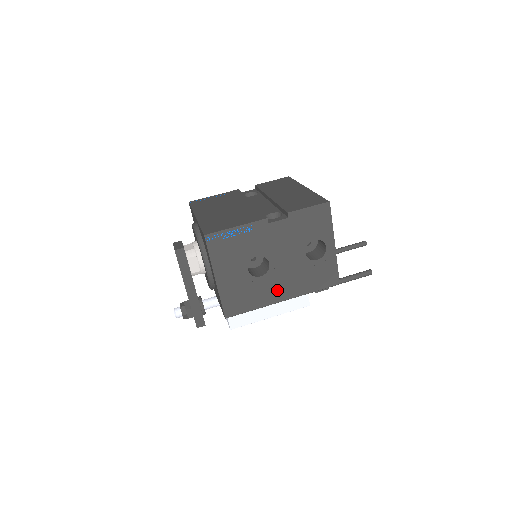
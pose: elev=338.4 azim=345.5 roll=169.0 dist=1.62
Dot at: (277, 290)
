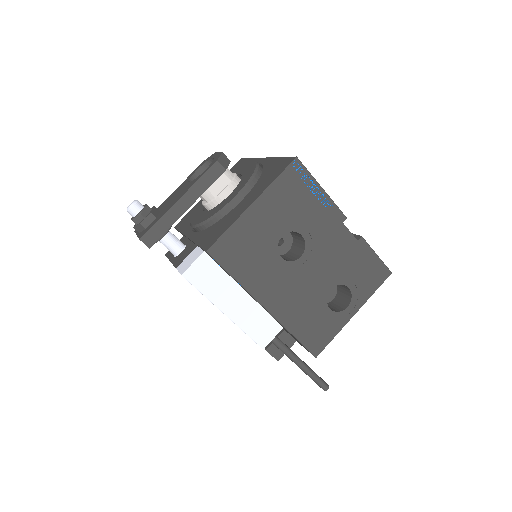
Dot at: (274, 290)
